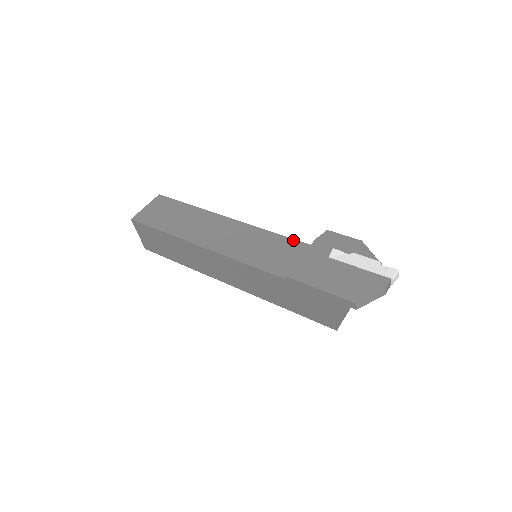
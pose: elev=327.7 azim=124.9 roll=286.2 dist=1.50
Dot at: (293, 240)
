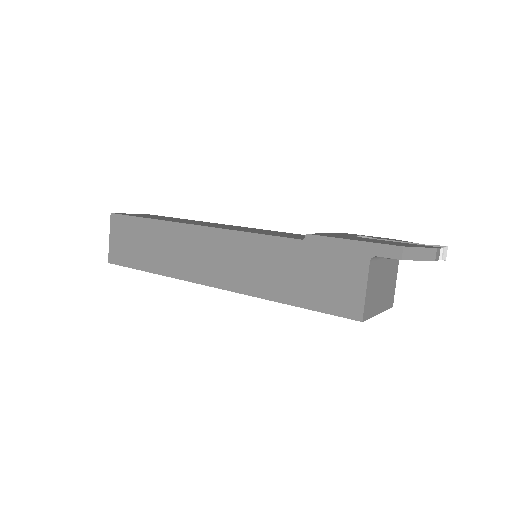
Dot at: occluded
